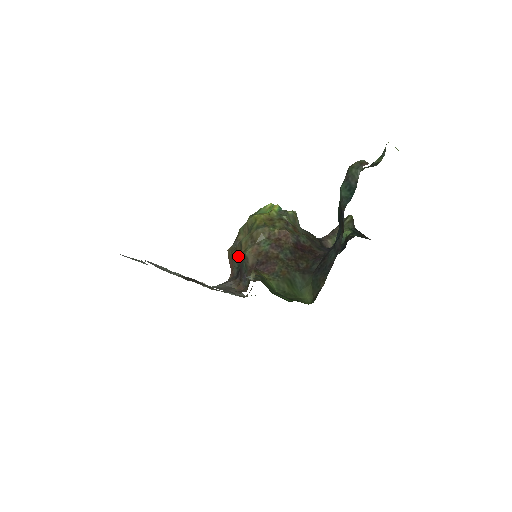
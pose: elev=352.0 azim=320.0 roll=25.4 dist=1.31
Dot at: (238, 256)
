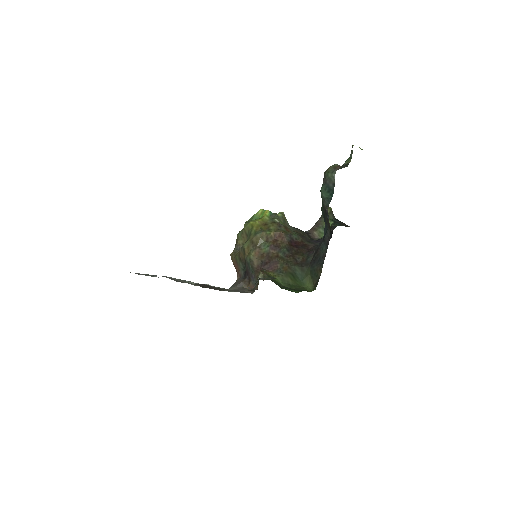
Dot at: (242, 259)
